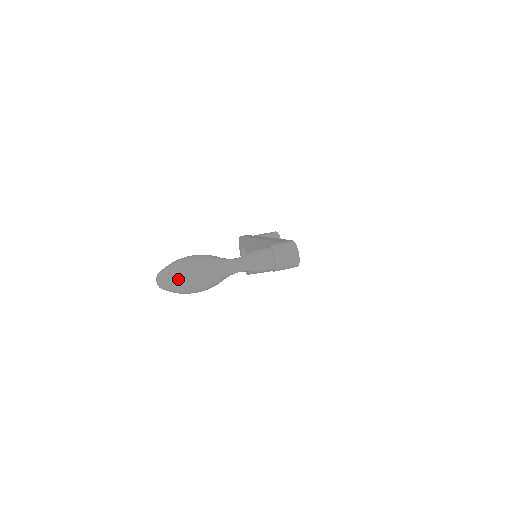
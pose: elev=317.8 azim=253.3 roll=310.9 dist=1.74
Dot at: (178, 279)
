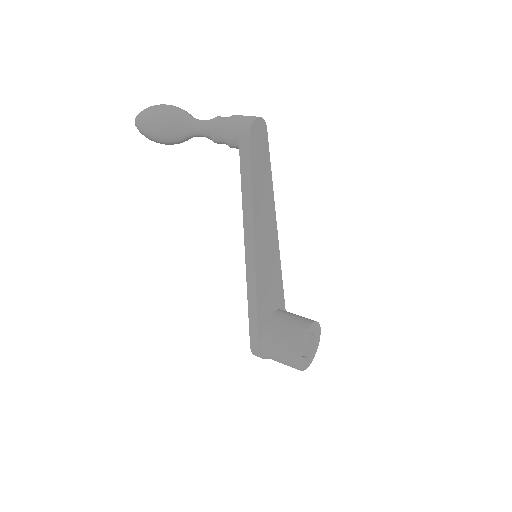
Dot at: (149, 107)
